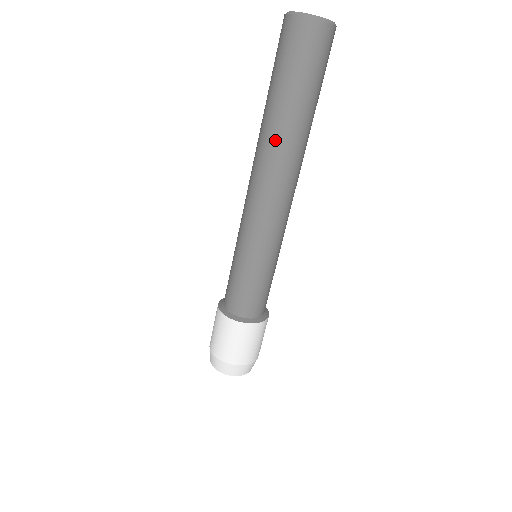
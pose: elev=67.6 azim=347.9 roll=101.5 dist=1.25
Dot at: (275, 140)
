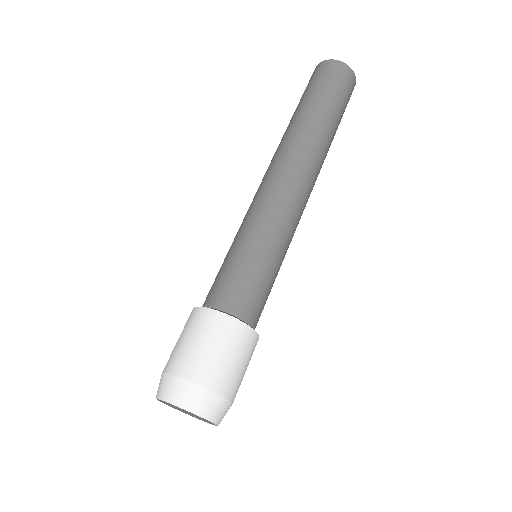
Dot at: (288, 133)
